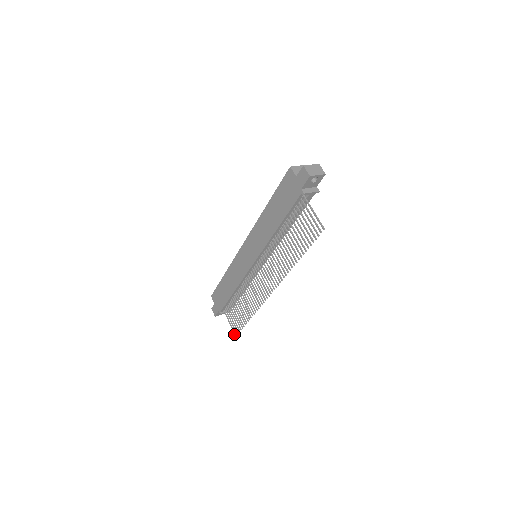
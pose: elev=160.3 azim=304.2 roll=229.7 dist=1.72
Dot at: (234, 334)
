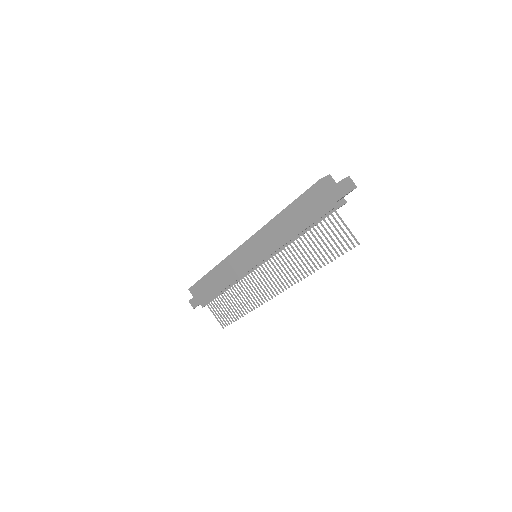
Dot at: occluded
